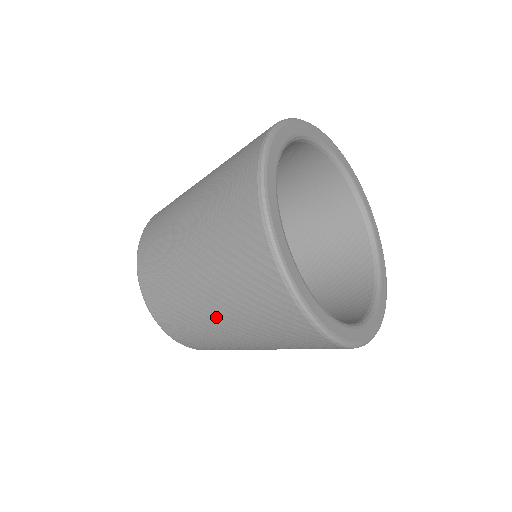
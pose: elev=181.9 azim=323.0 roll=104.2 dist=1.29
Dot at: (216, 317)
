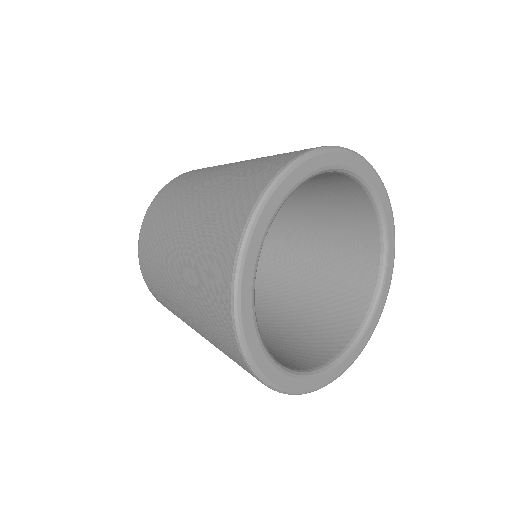
Dot at: occluded
